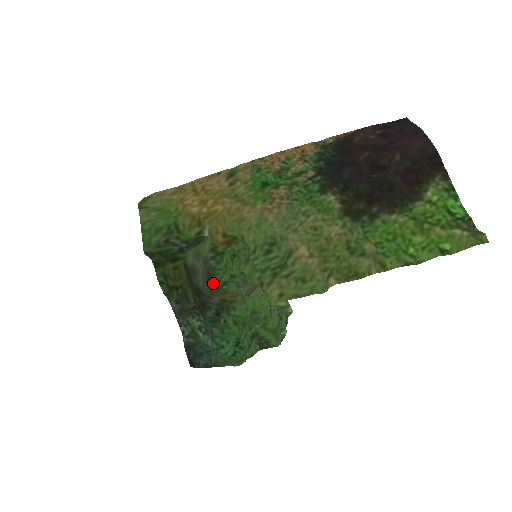
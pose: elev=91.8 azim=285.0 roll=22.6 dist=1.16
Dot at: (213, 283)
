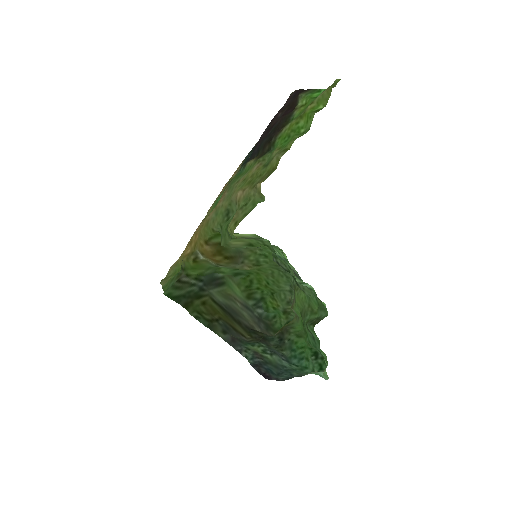
Dot at: (277, 331)
